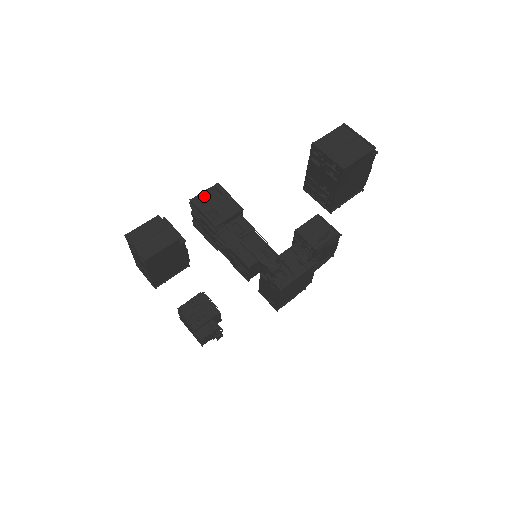
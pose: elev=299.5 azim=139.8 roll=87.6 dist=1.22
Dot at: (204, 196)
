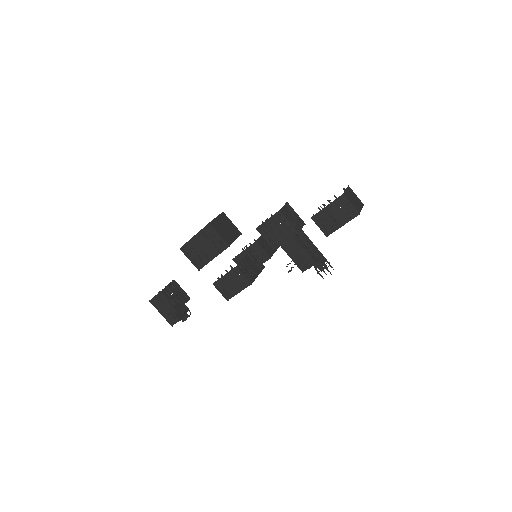
Dot at: (285, 209)
